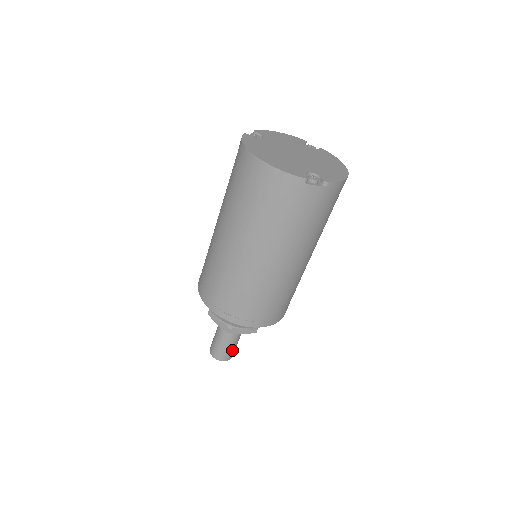
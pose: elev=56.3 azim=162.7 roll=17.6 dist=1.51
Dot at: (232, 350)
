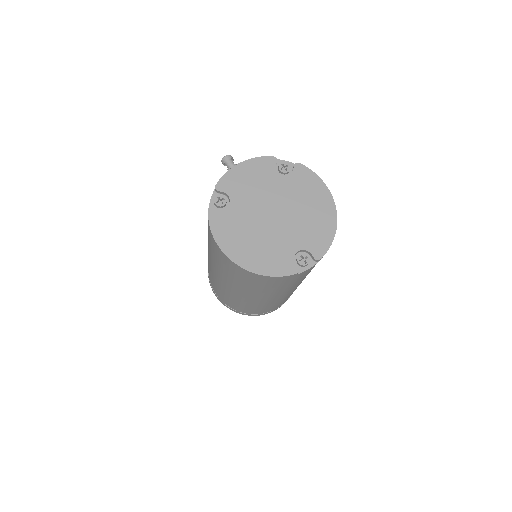
Dot at: occluded
